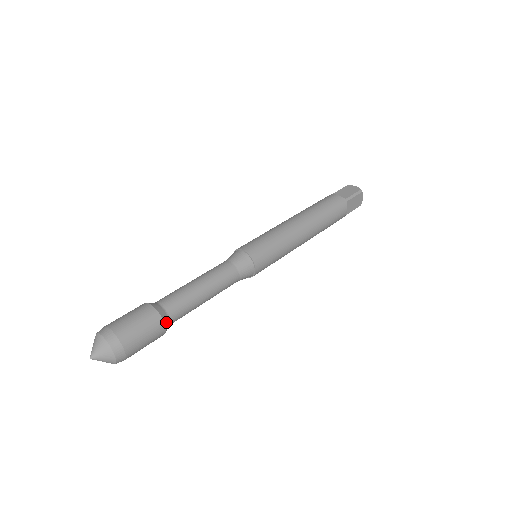
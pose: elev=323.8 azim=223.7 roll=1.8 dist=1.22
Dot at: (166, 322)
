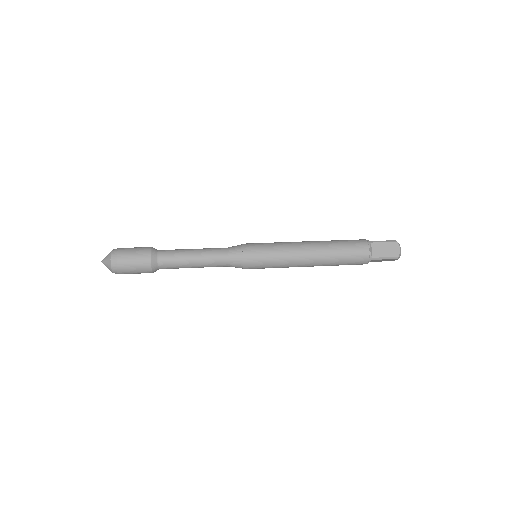
Dot at: (153, 256)
